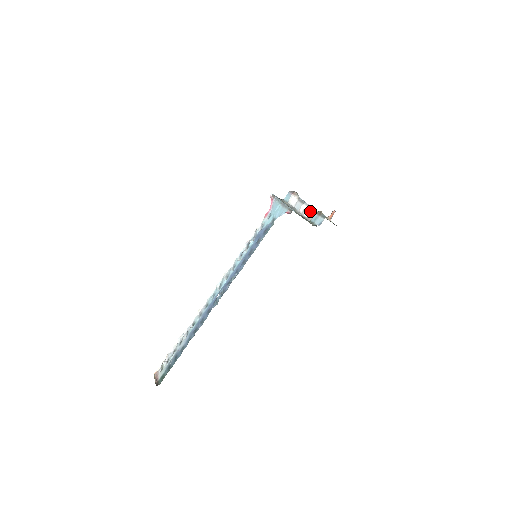
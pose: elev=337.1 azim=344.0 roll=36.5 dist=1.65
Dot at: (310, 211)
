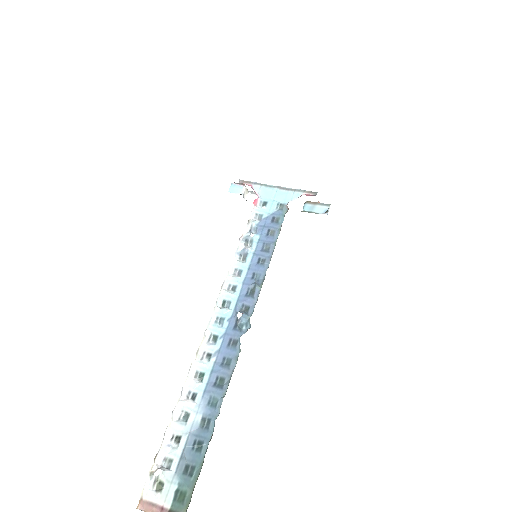
Dot at: occluded
